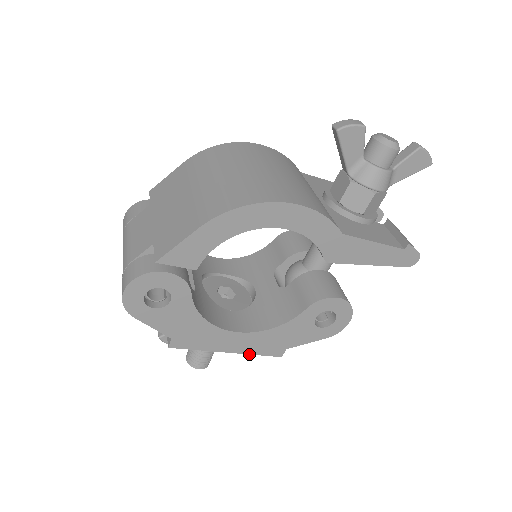
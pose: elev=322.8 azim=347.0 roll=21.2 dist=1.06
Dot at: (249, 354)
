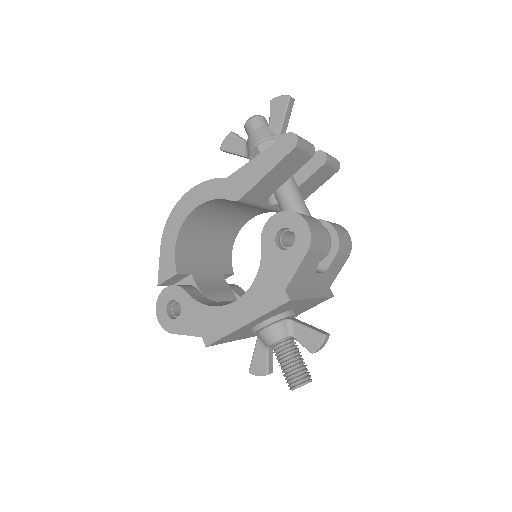
Dot at: (262, 316)
